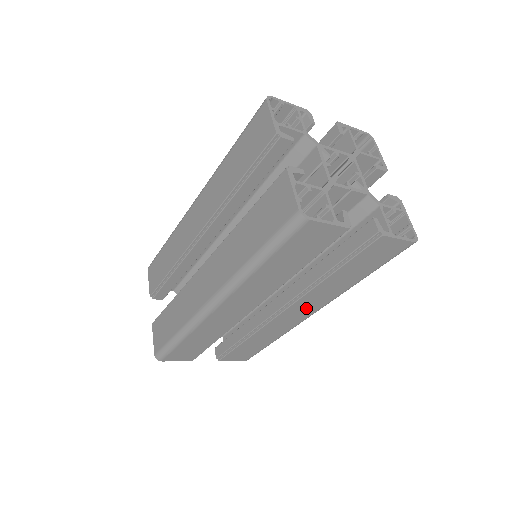
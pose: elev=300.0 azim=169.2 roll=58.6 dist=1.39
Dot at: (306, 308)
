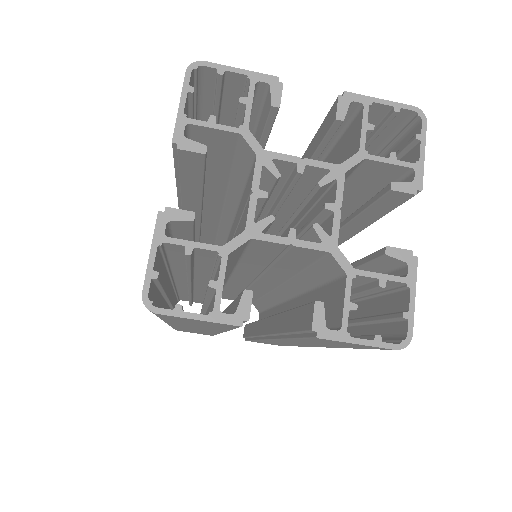
Dot at: occluded
